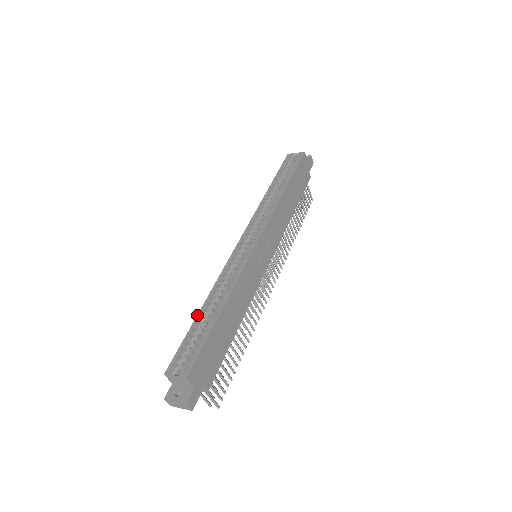
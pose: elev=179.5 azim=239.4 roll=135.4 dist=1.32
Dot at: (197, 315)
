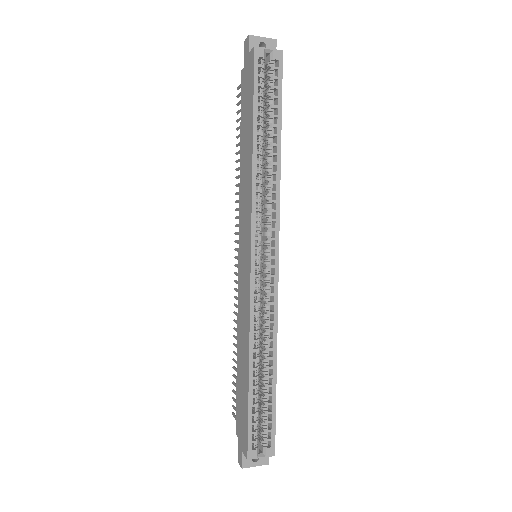
Dot at: (249, 383)
